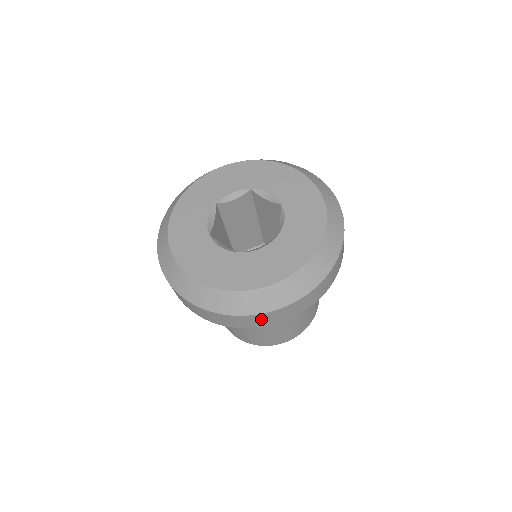
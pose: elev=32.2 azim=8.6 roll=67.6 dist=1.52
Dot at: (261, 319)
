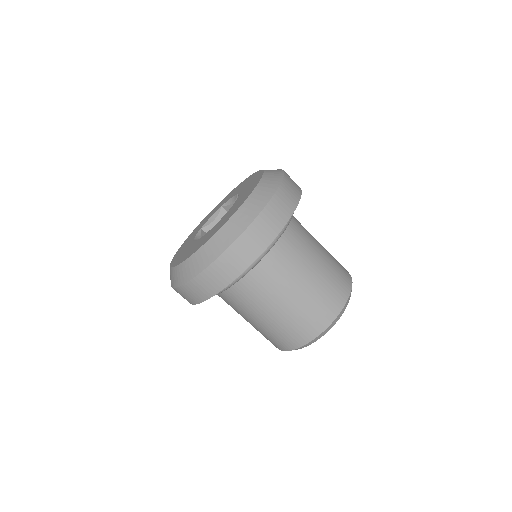
Dot at: (234, 258)
